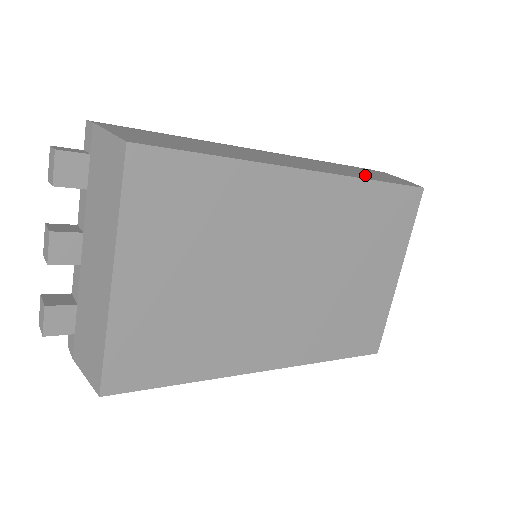
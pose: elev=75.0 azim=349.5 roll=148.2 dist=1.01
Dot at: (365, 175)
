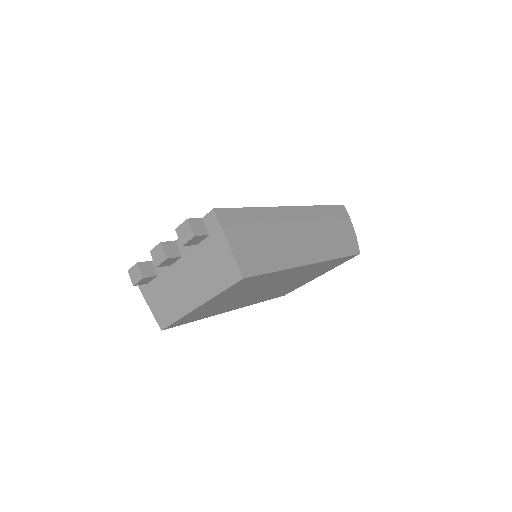
Dot at: (337, 245)
